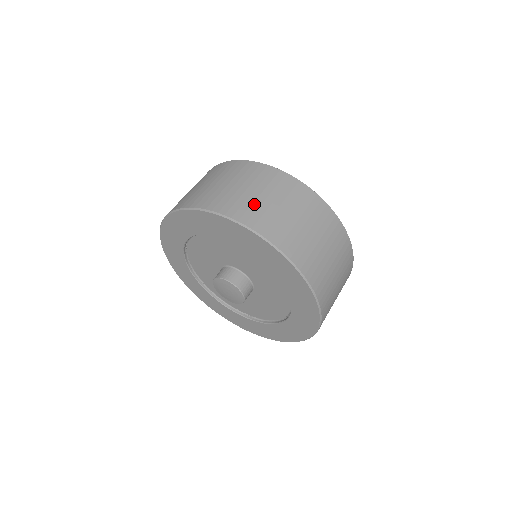
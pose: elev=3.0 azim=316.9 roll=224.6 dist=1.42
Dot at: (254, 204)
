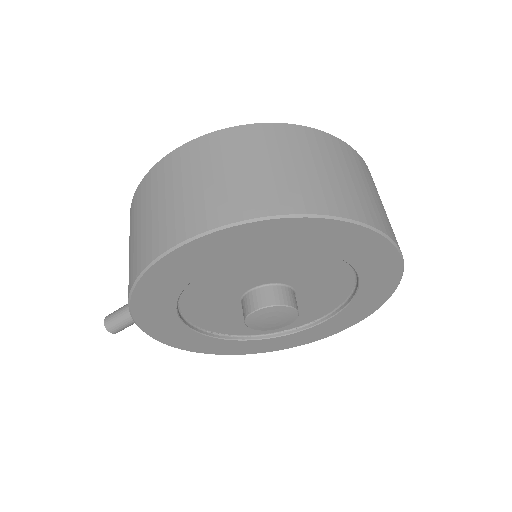
Dot at: (378, 206)
